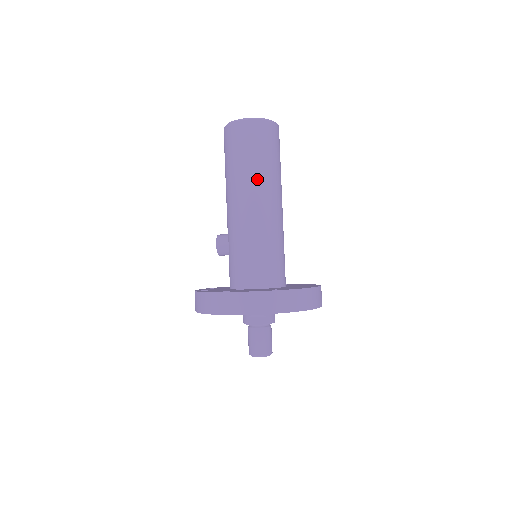
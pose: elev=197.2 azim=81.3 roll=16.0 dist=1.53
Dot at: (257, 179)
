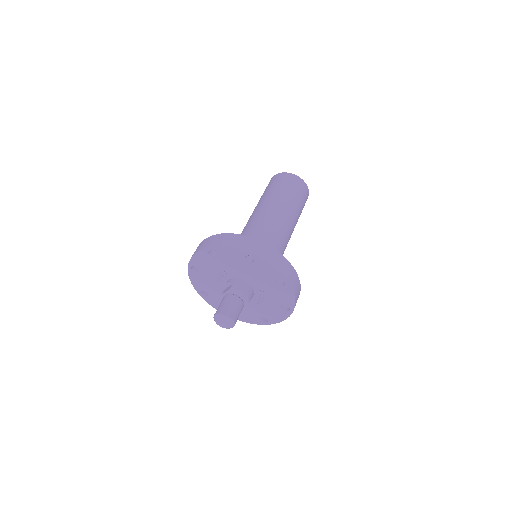
Dot at: (262, 200)
